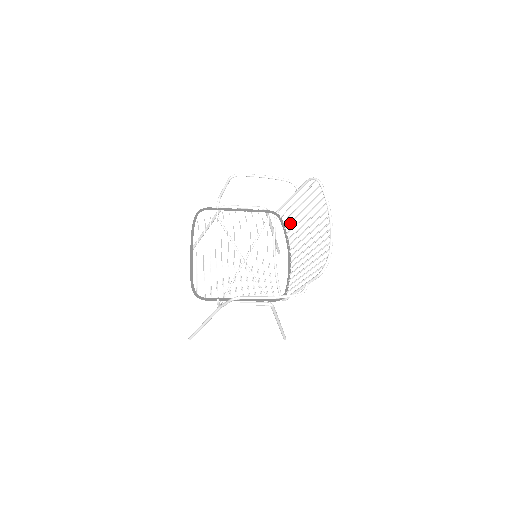
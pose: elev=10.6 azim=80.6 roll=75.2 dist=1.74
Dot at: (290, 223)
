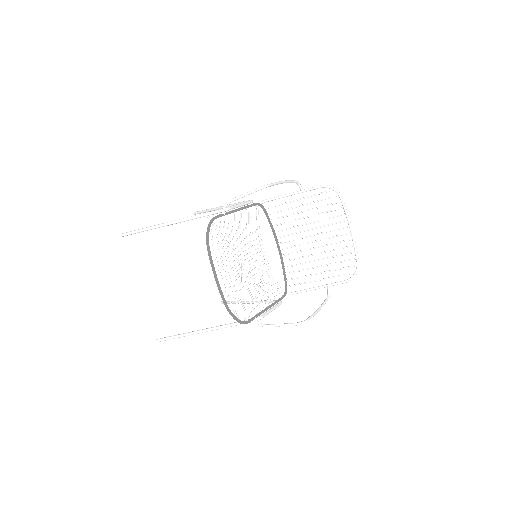
Dot at: occluded
